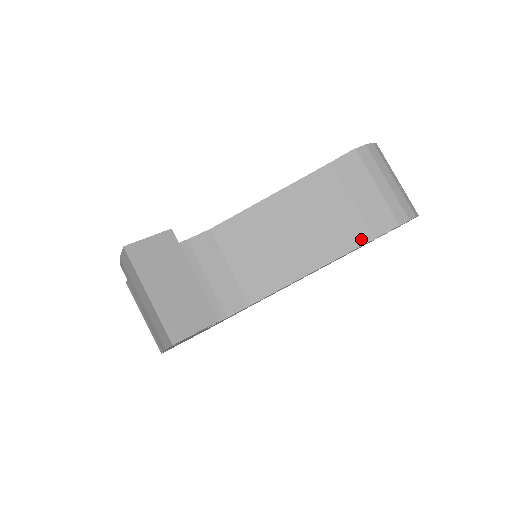
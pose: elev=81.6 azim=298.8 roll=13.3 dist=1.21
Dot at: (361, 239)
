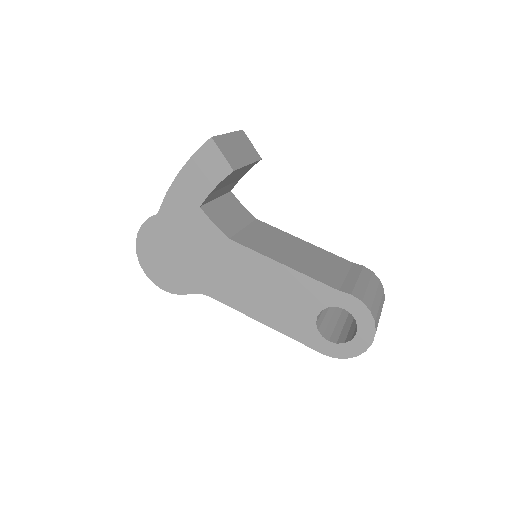
Dot at: (331, 284)
